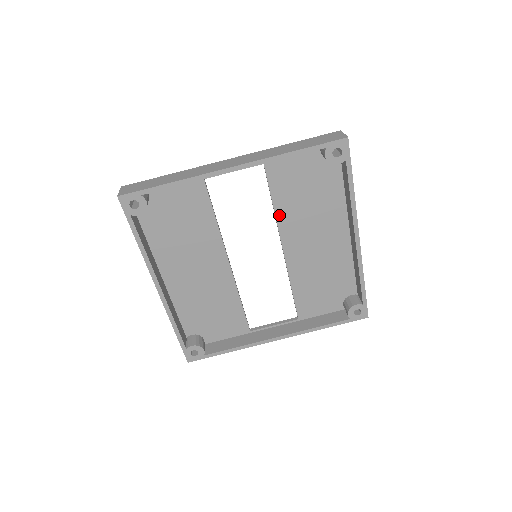
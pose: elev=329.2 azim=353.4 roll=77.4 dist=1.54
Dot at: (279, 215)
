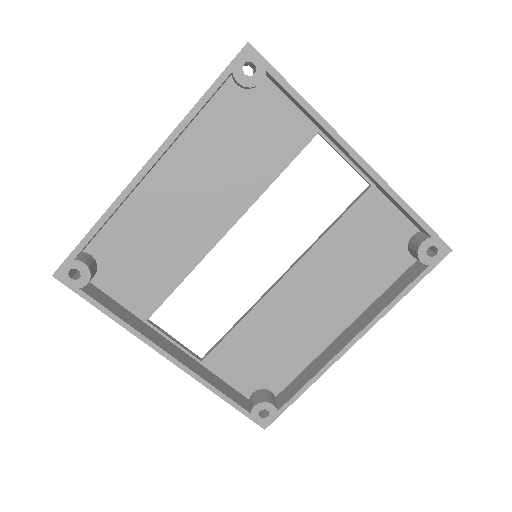
Dot at: (319, 246)
